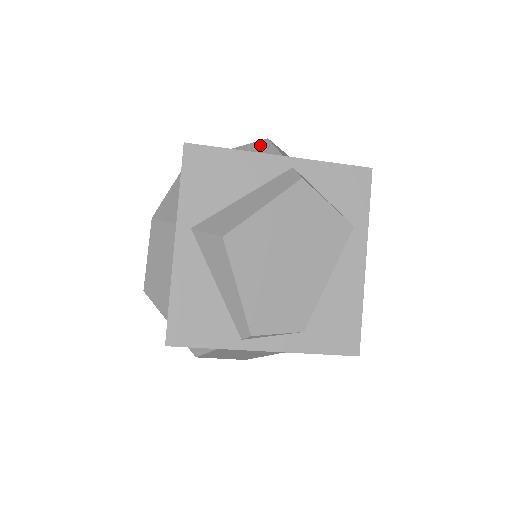
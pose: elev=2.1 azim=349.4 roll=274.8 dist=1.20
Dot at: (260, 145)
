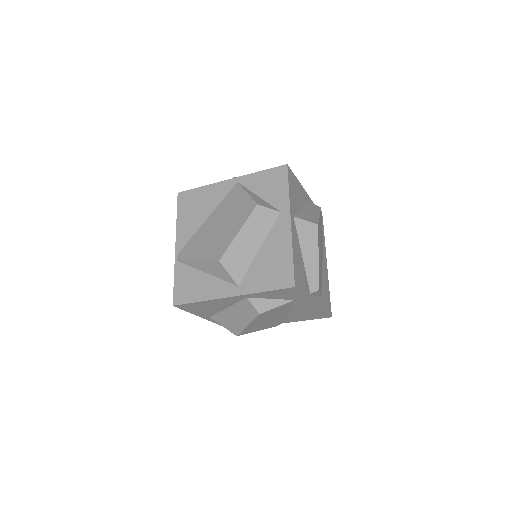
Dot at: occluded
